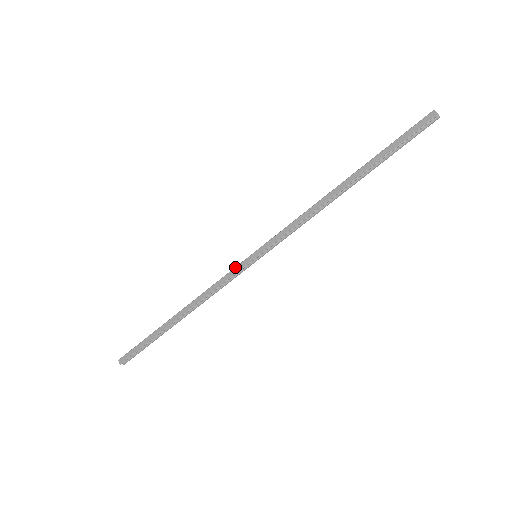
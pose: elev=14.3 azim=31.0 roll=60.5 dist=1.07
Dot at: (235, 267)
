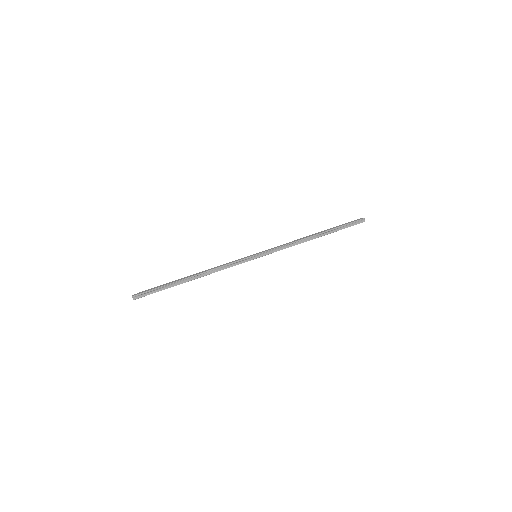
Dot at: (241, 258)
